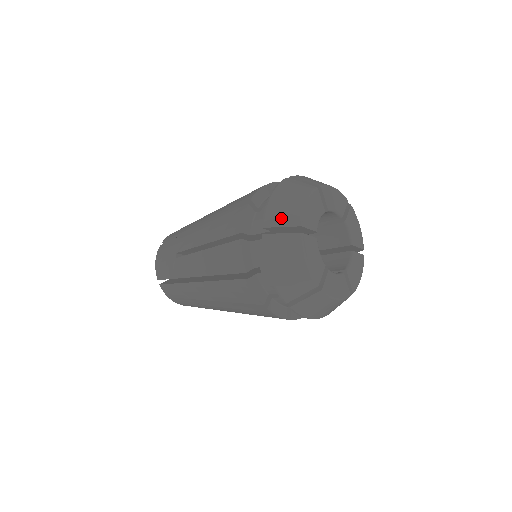
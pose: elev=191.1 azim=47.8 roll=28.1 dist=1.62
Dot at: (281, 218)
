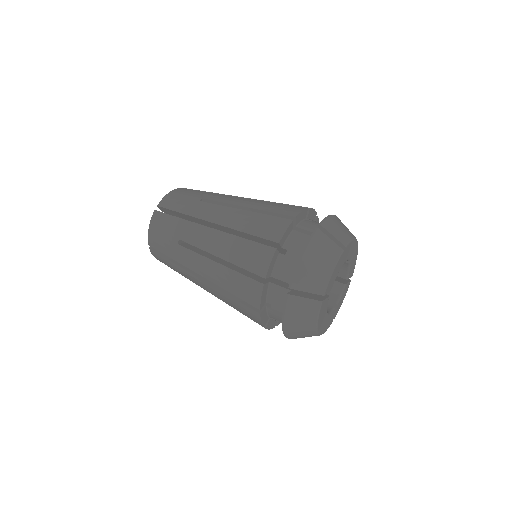
Dot at: (299, 334)
